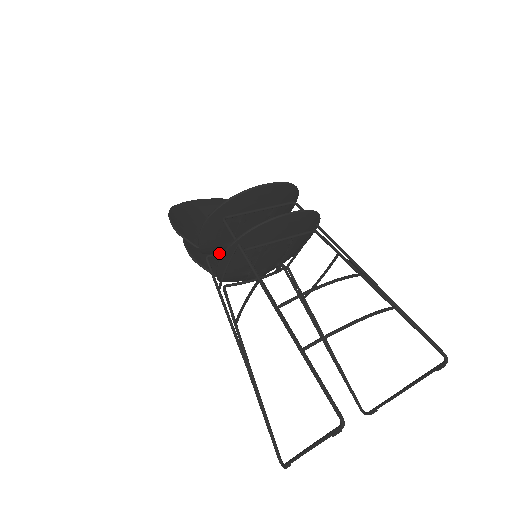
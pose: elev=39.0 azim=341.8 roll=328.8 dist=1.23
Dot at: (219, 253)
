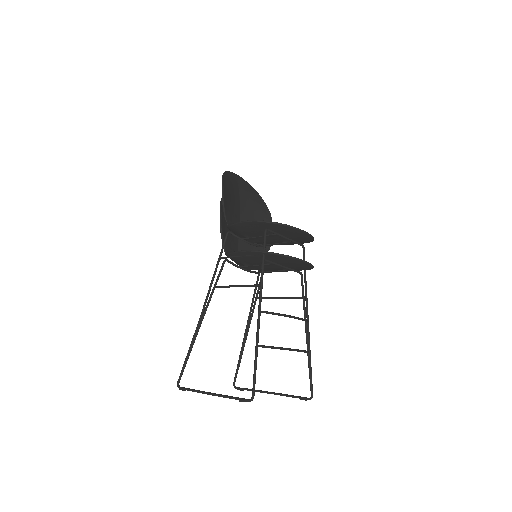
Dot at: occluded
